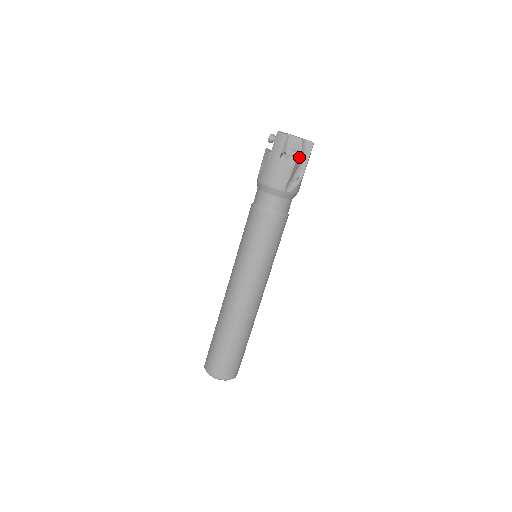
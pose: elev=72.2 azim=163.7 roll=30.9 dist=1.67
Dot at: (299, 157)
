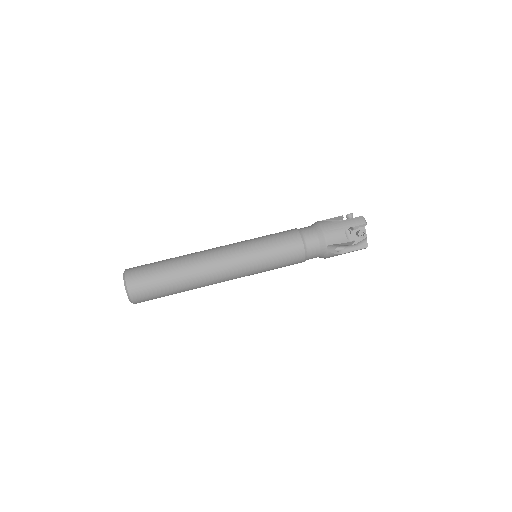
Dot at: (353, 243)
